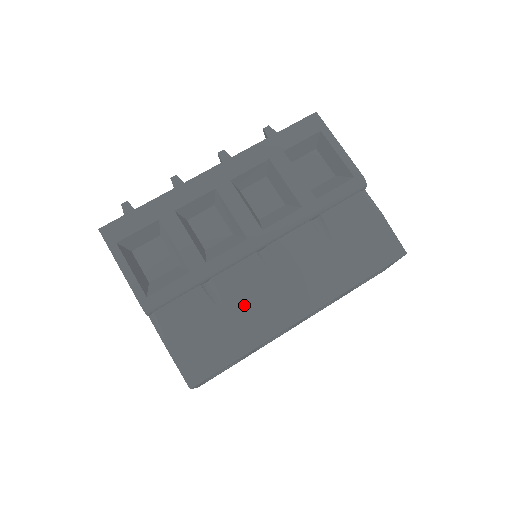
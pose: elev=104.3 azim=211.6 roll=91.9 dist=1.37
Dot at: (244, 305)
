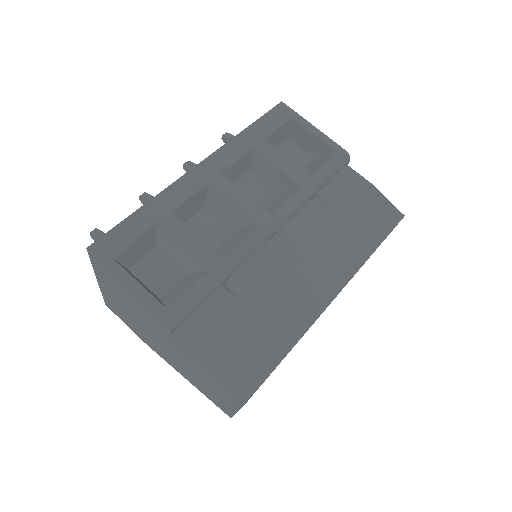
Dot at: (273, 297)
